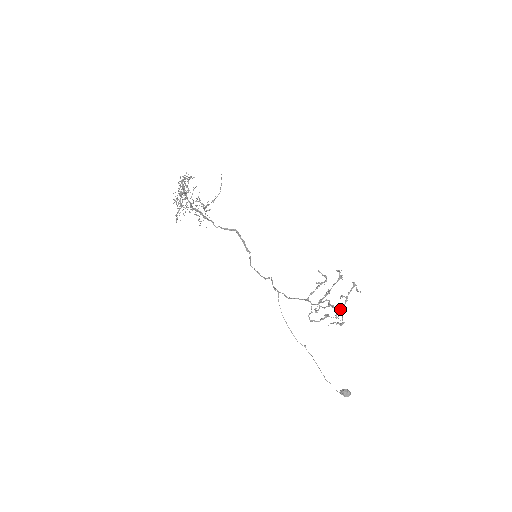
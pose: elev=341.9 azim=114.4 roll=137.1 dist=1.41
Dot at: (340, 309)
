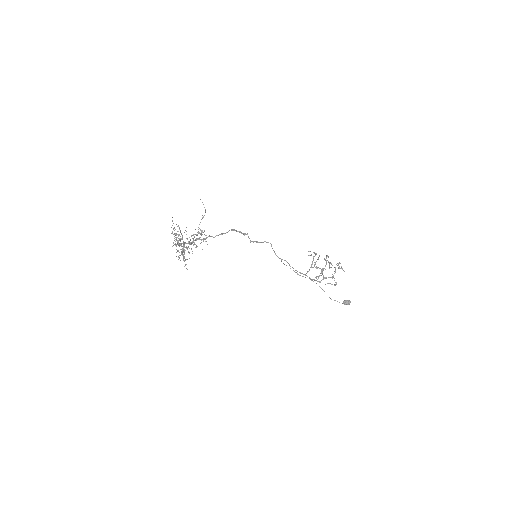
Dot at: (332, 278)
